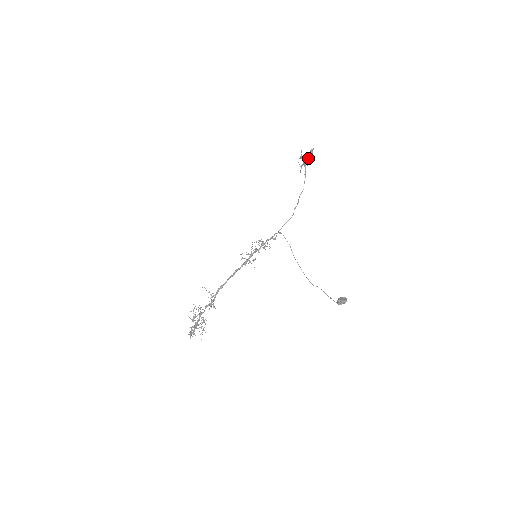
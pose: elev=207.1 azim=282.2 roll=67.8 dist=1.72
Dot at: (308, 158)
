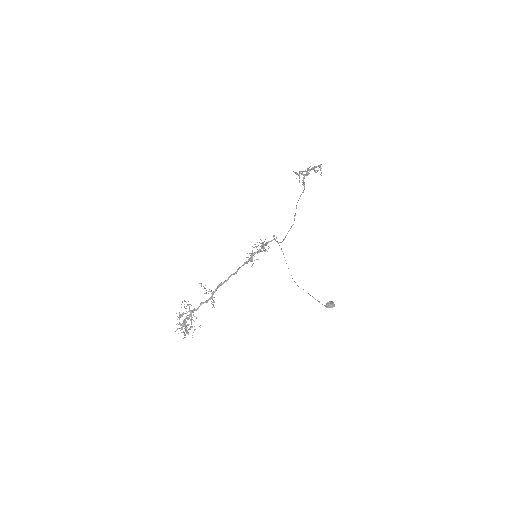
Dot at: occluded
